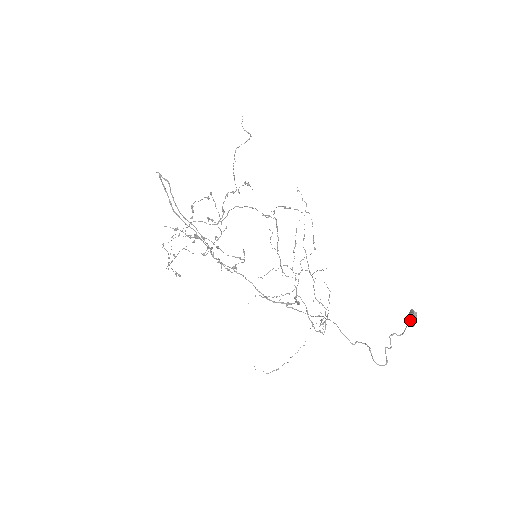
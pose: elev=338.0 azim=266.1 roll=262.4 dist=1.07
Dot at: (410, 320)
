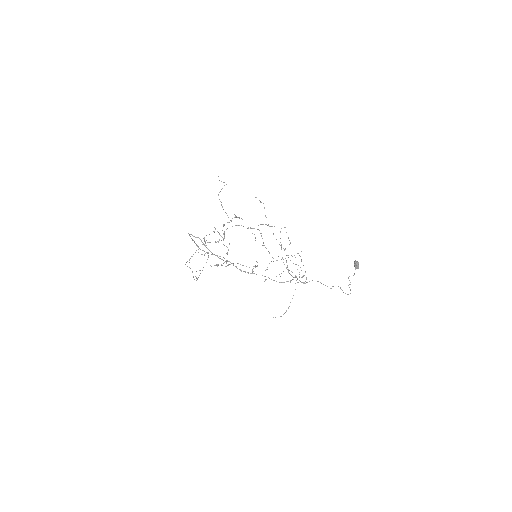
Dot at: (356, 266)
